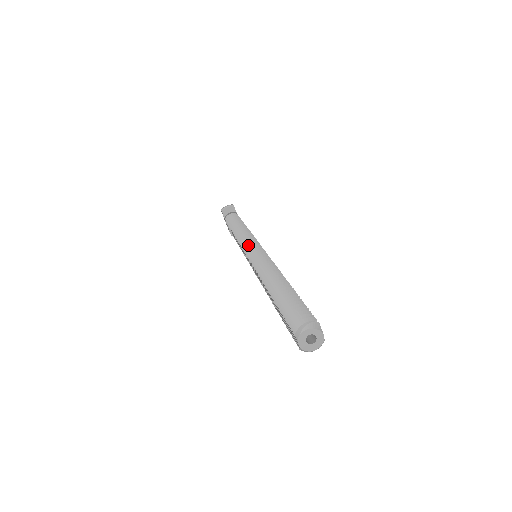
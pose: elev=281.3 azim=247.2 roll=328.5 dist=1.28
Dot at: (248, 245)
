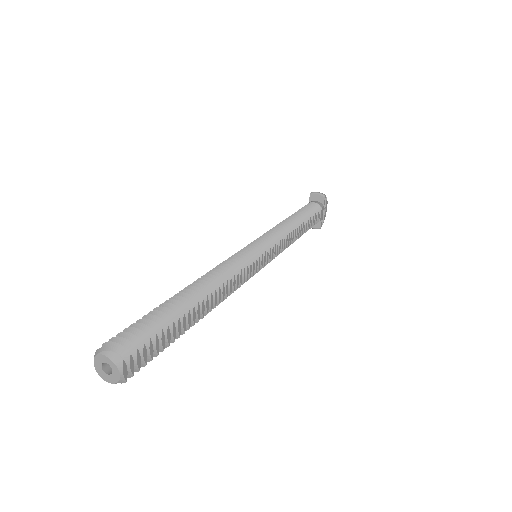
Dot at: (258, 240)
